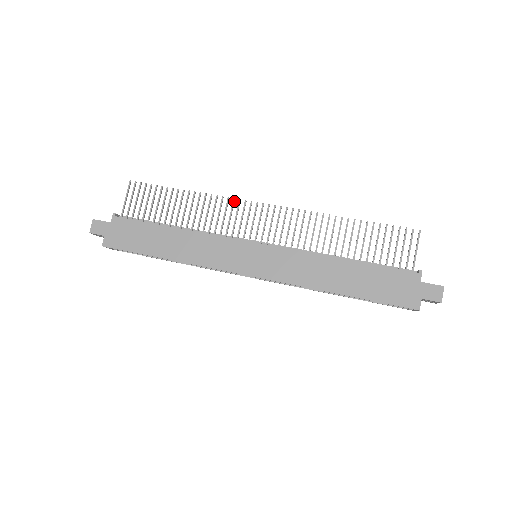
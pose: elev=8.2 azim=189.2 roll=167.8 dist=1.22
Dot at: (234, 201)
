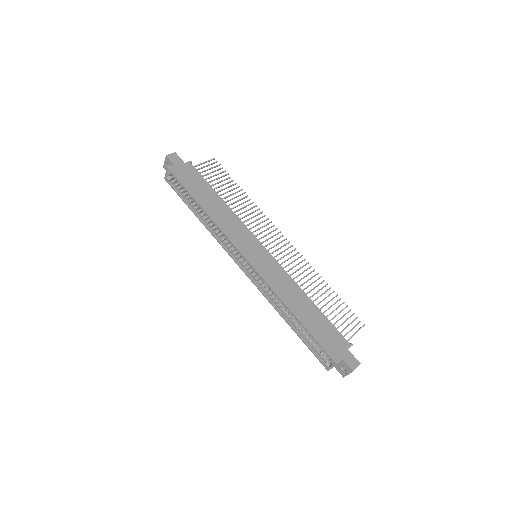
Dot at: (268, 219)
